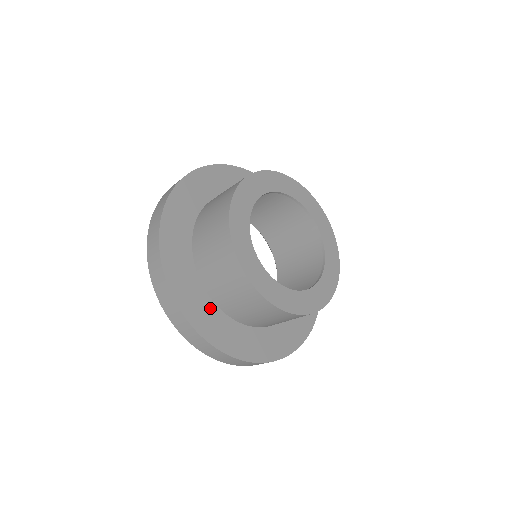
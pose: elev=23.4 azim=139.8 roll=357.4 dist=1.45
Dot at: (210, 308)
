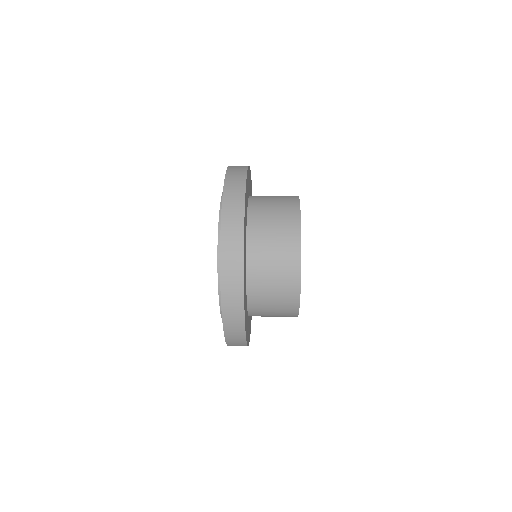
Dot at: occluded
